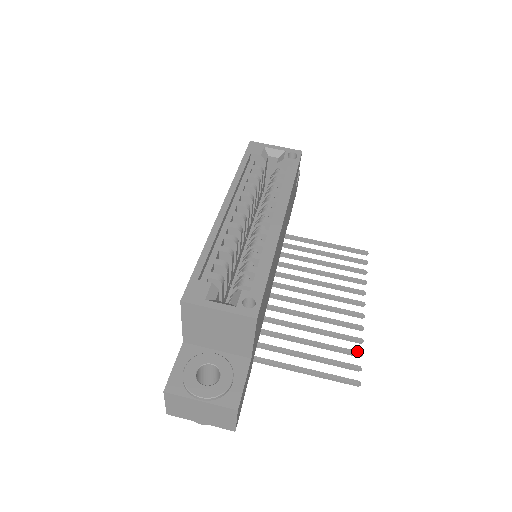
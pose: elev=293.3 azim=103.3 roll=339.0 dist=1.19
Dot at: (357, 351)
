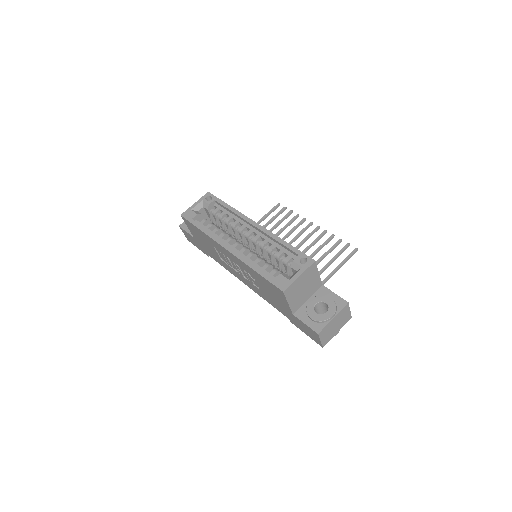
Dot at: (338, 240)
